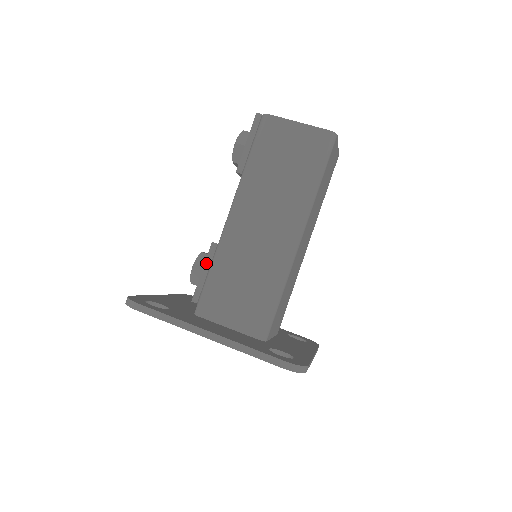
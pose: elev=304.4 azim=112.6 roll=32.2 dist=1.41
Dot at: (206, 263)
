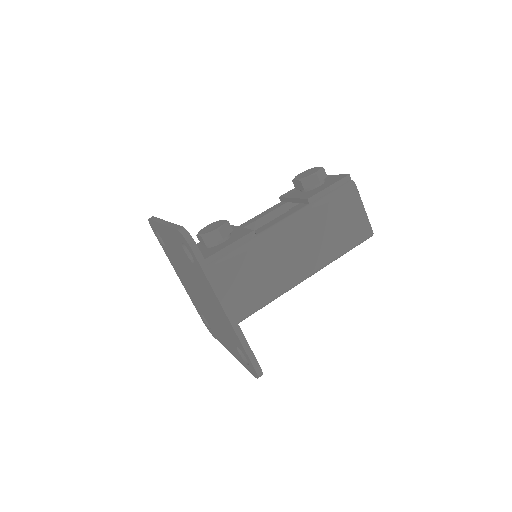
Dot at: (238, 241)
